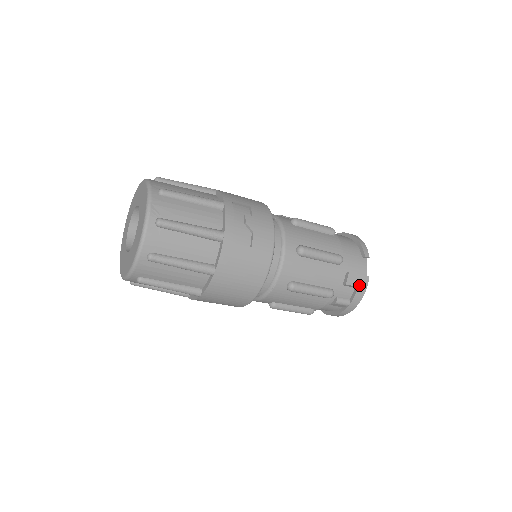
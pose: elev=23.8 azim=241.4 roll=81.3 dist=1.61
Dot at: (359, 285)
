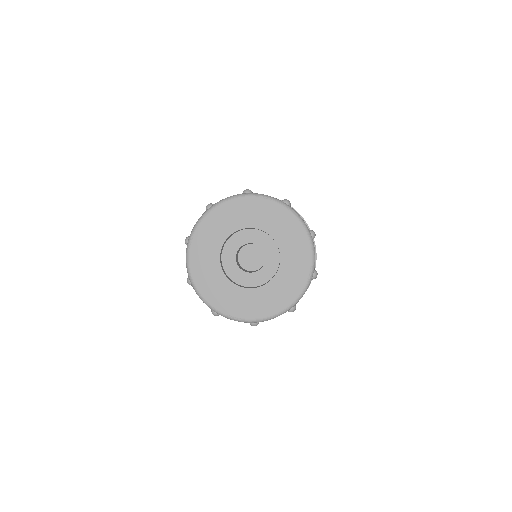
Dot at: occluded
